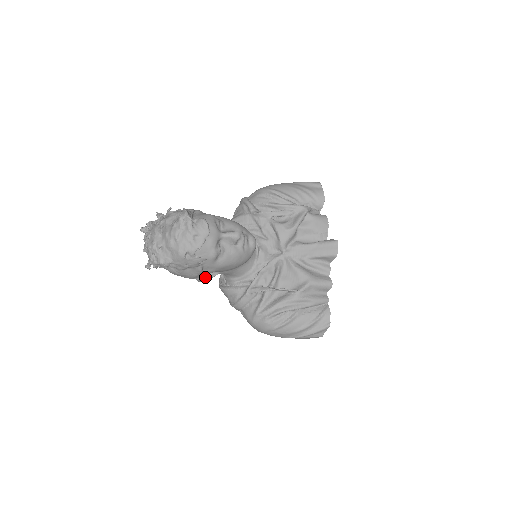
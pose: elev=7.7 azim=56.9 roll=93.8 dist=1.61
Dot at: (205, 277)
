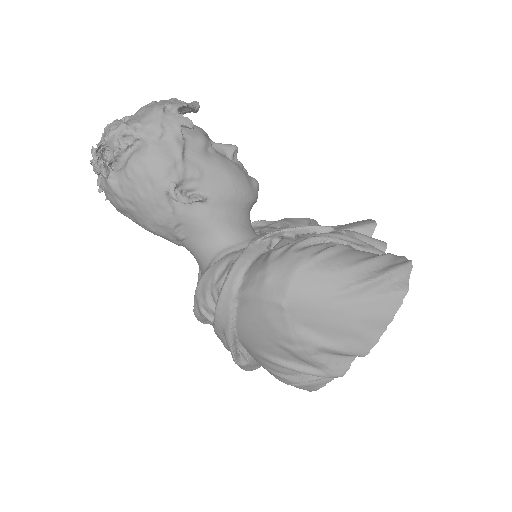
Dot at: (182, 196)
